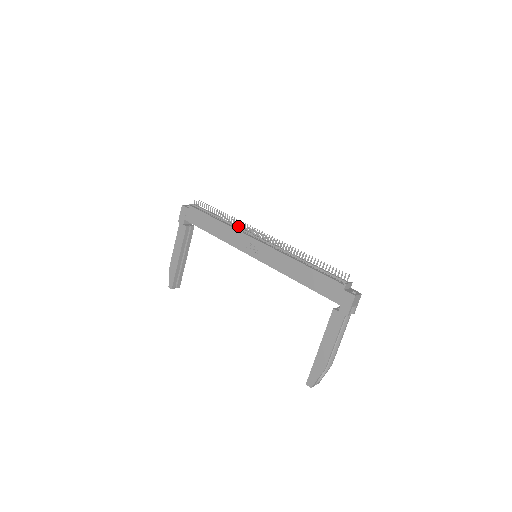
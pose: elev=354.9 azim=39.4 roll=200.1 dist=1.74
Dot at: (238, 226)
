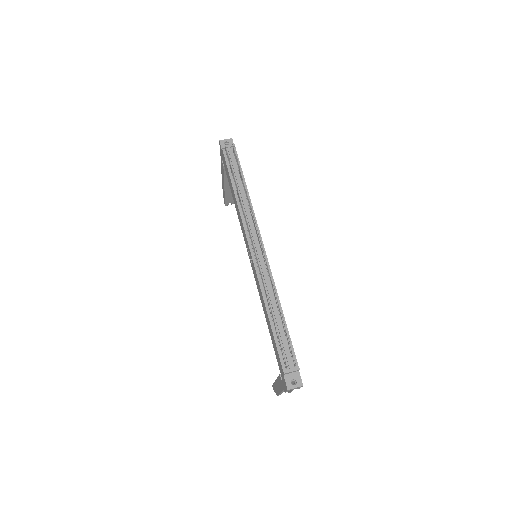
Dot at: (244, 216)
